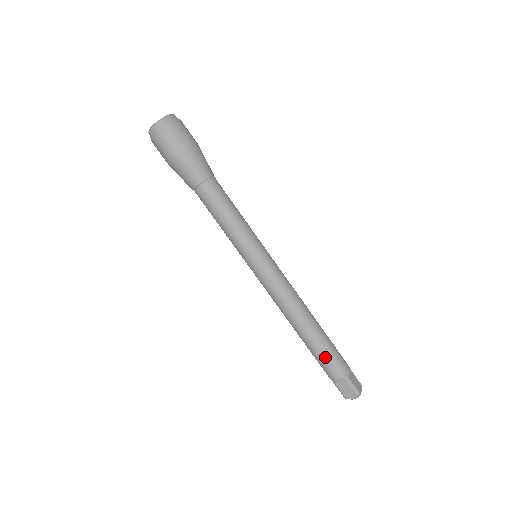
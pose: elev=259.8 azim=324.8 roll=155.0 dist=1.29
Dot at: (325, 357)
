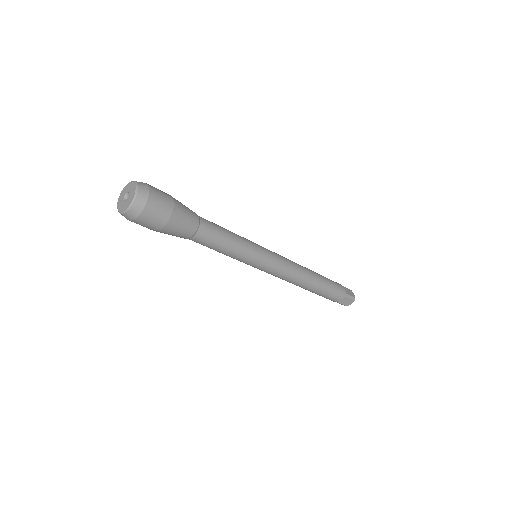
Dot at: occluded
